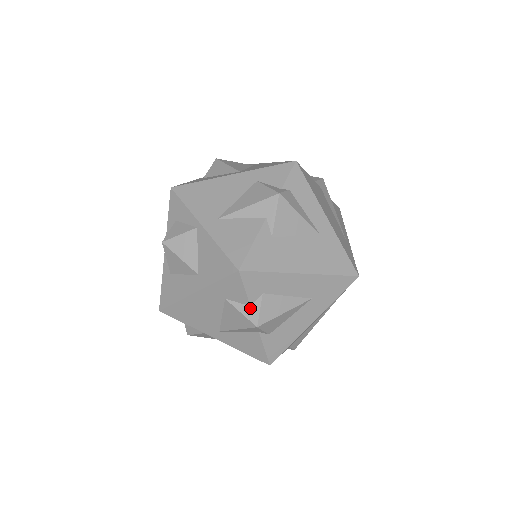
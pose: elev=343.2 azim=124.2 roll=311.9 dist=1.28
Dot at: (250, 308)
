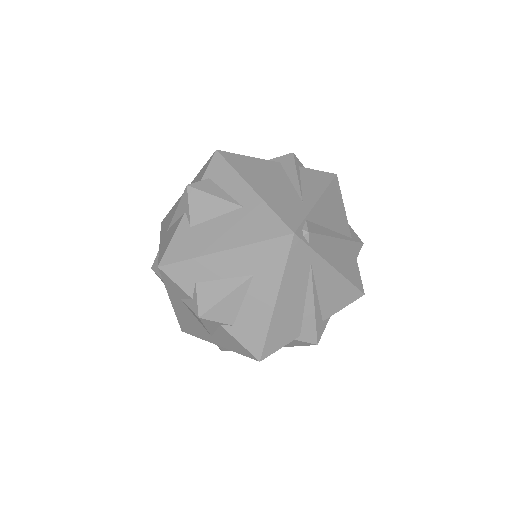
Dot at: (192, 301)
